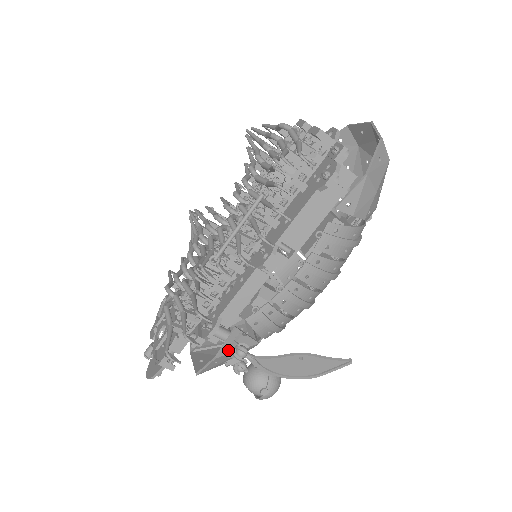
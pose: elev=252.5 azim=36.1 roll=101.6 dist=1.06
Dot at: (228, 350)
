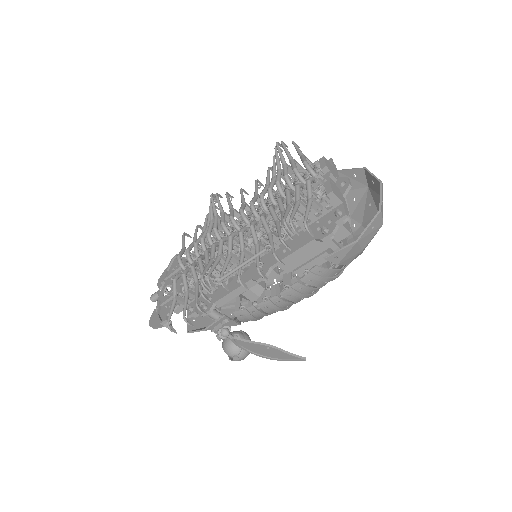
Dot at: (215, 328)
